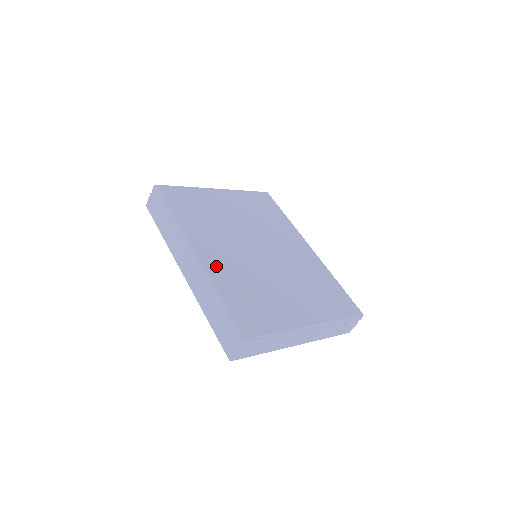
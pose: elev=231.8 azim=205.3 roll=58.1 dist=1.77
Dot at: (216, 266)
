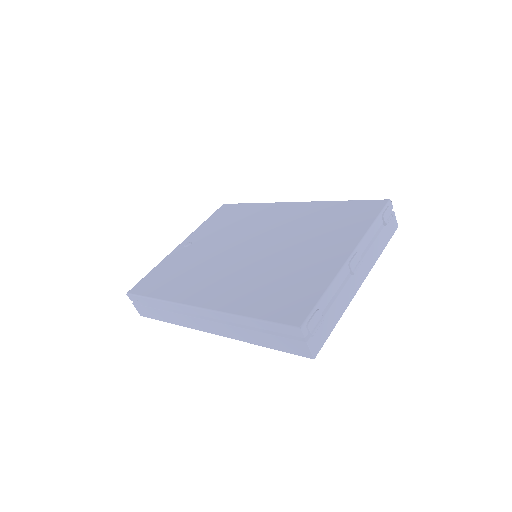
Dot at: (225, 298)
